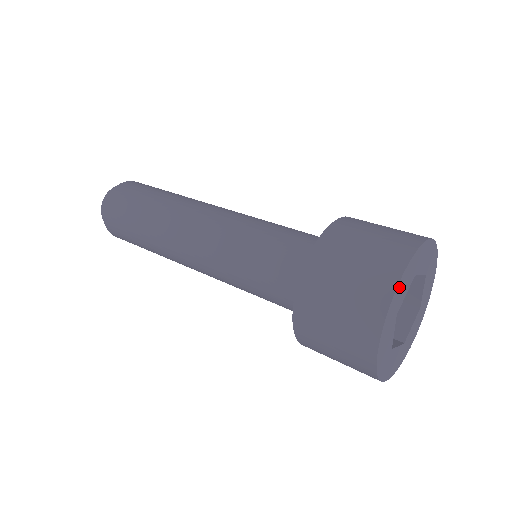
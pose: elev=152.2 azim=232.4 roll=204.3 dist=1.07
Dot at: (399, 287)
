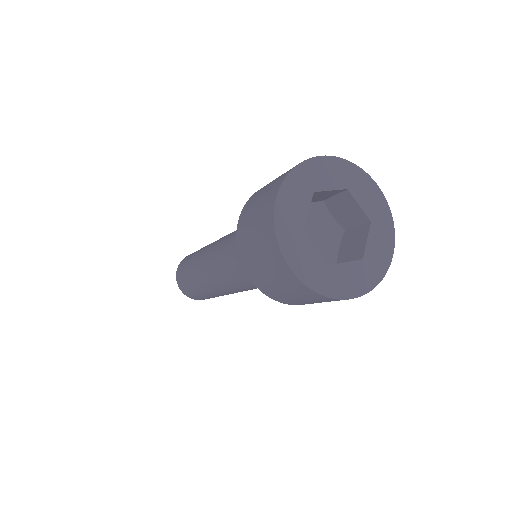
Dot at: (319, 163)
